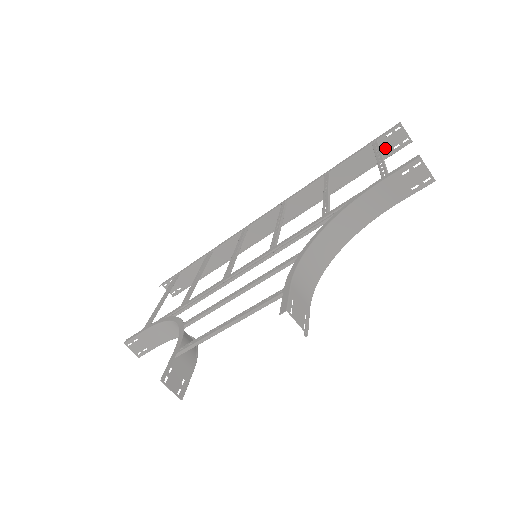
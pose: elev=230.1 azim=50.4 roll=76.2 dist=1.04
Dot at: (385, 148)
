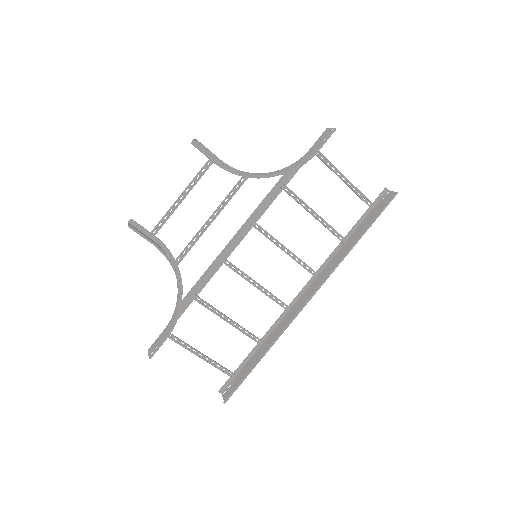
Dot at: (381, 207)
